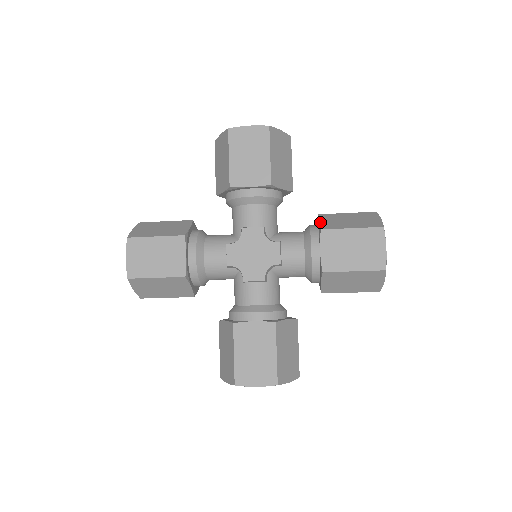
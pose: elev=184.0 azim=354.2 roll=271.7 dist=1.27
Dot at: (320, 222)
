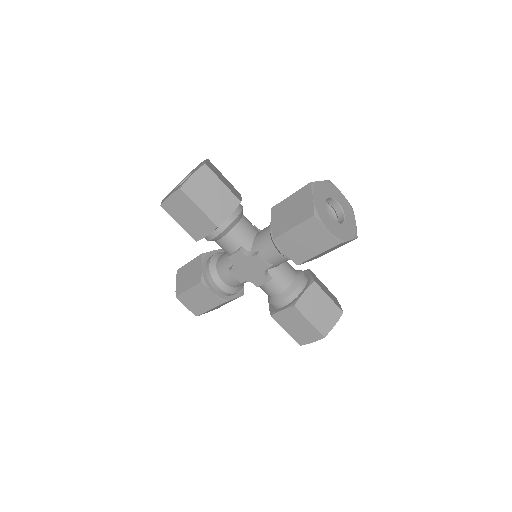
Dot at: (304, 295)
